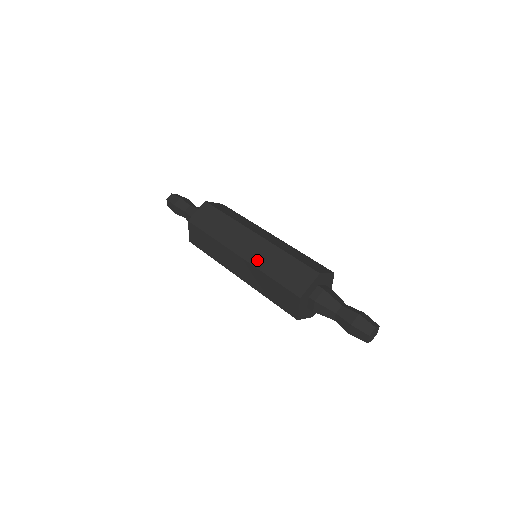
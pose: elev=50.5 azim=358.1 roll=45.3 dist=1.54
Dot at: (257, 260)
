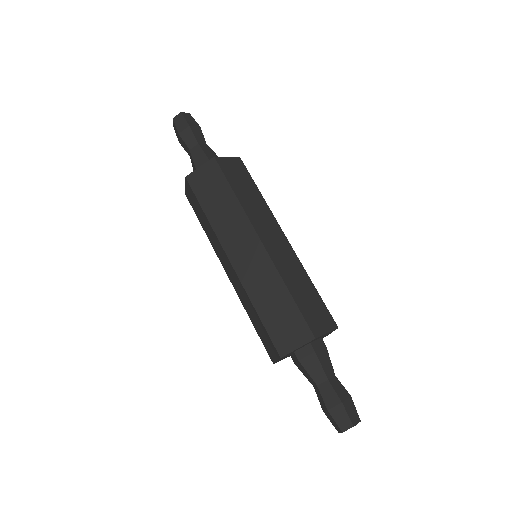
Dot at: (280, 263)
